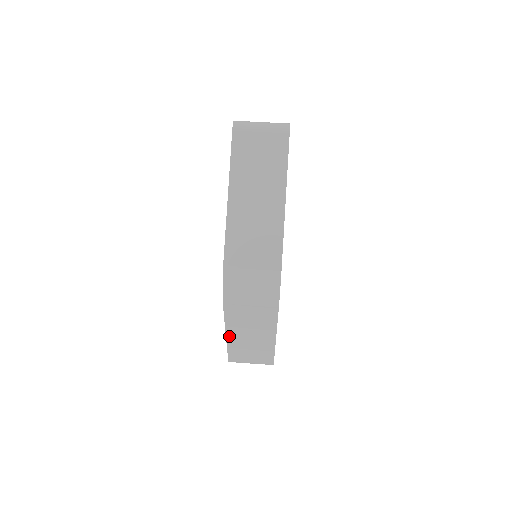
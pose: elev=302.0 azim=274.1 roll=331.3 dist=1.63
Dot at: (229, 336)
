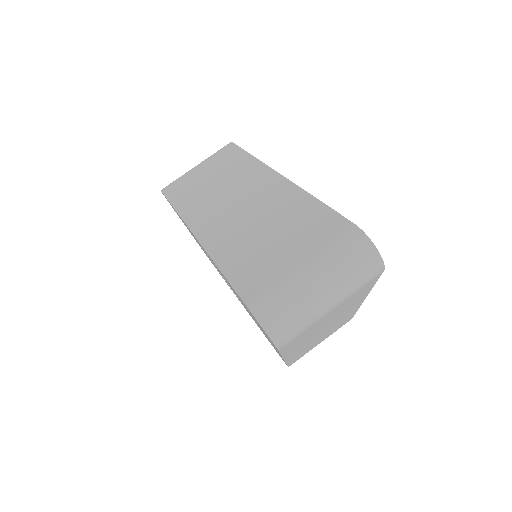
Dot at: occluded
